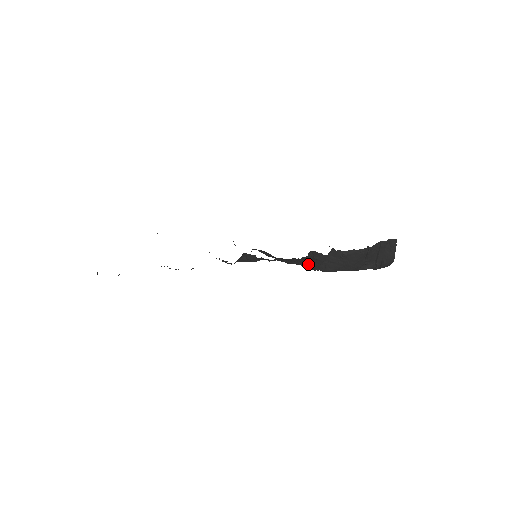
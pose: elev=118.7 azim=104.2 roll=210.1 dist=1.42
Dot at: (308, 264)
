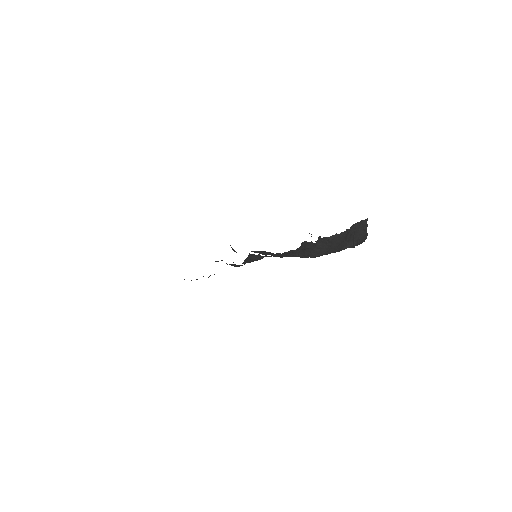
Dot at: (299, 254)
